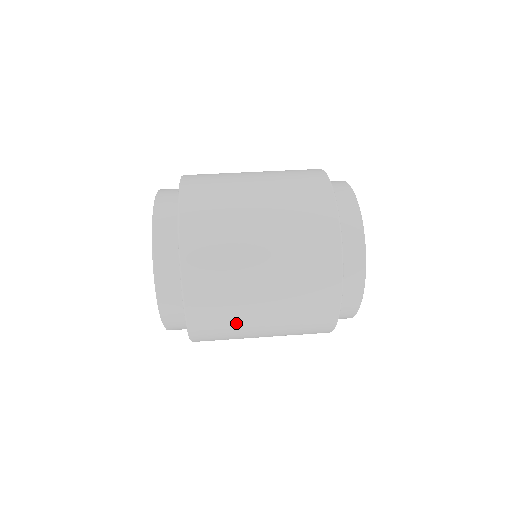
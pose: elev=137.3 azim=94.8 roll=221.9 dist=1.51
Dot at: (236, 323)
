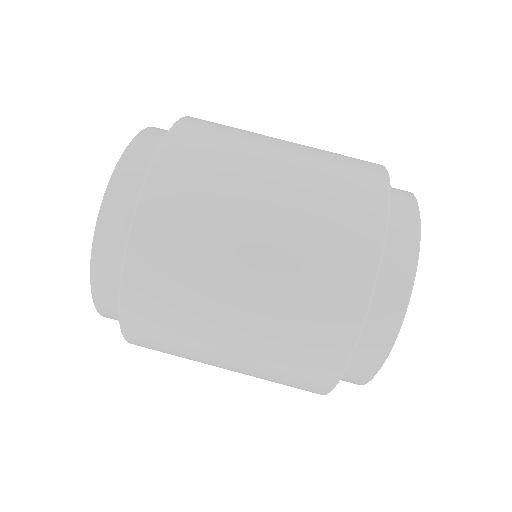
Dot at: occluded
